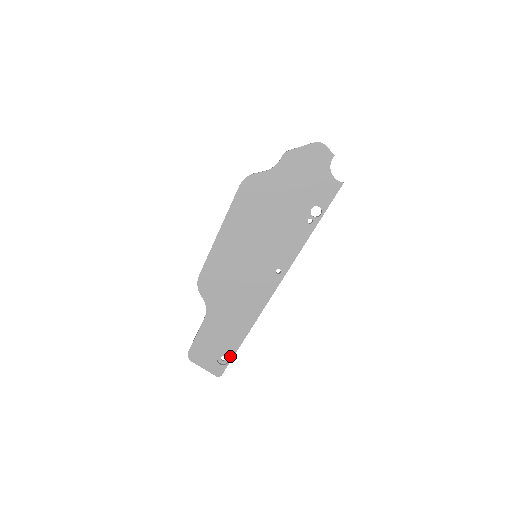
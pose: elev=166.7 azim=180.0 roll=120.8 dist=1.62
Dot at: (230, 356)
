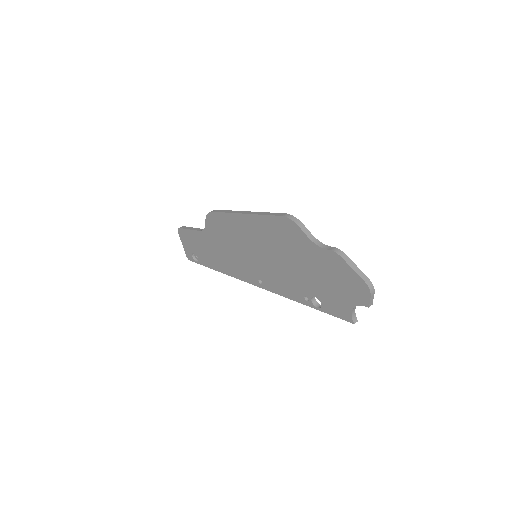
Dot at: (200, 262)
